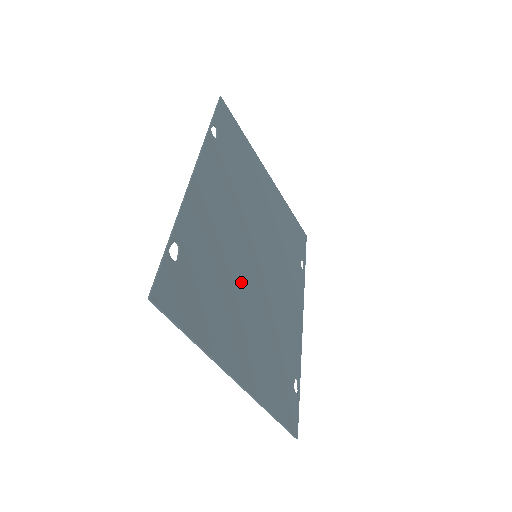
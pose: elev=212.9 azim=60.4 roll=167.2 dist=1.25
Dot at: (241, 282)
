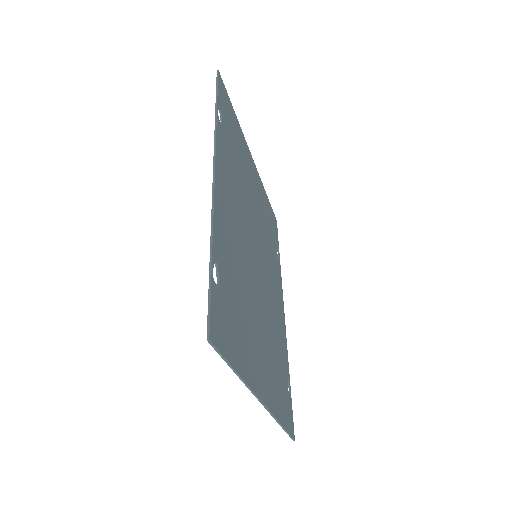
Dot at: (253, 290)
